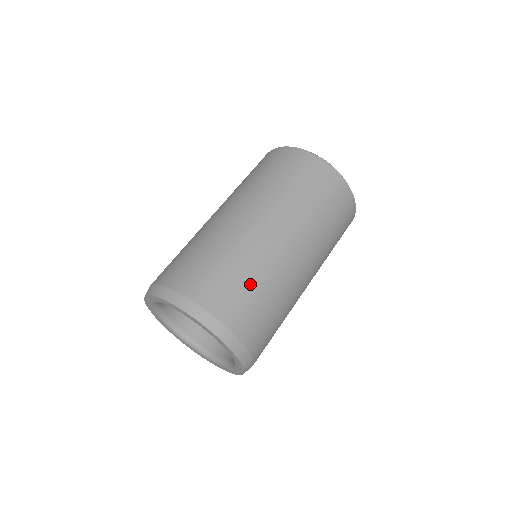
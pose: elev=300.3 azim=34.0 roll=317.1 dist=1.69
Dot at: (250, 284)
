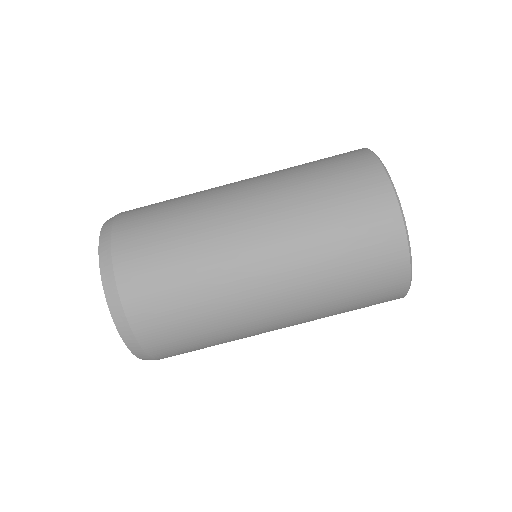
Dot at: occluded
